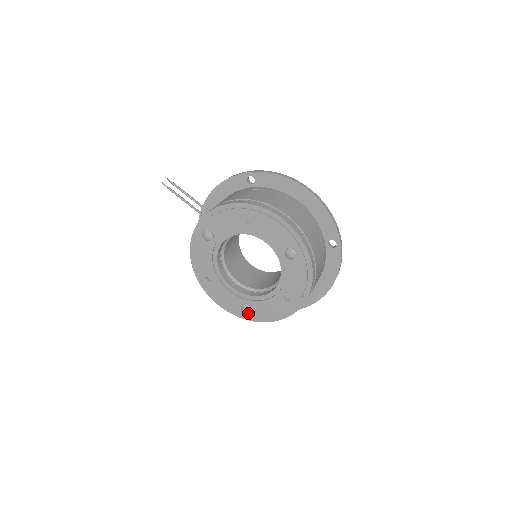
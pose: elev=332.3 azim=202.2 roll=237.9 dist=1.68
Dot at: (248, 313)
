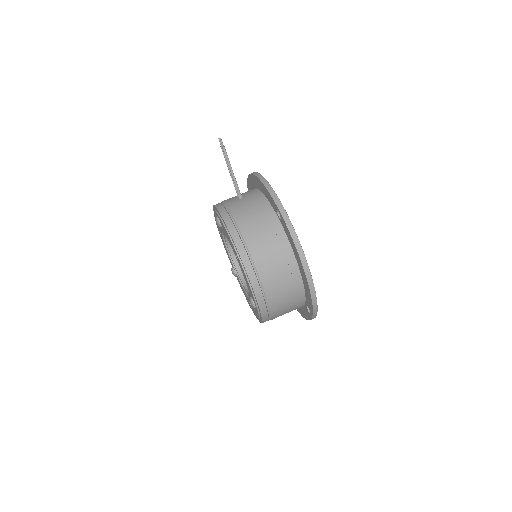
Dot at: occluded
